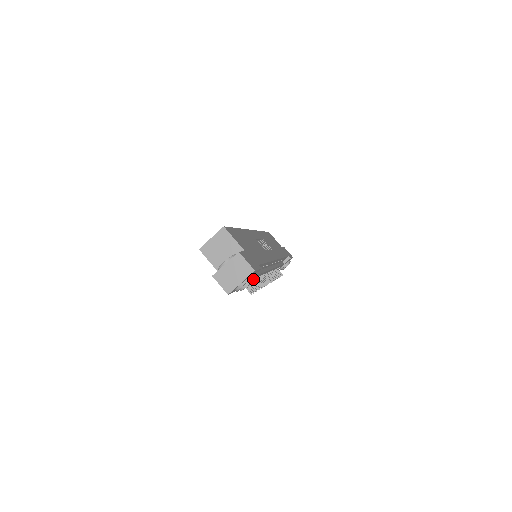
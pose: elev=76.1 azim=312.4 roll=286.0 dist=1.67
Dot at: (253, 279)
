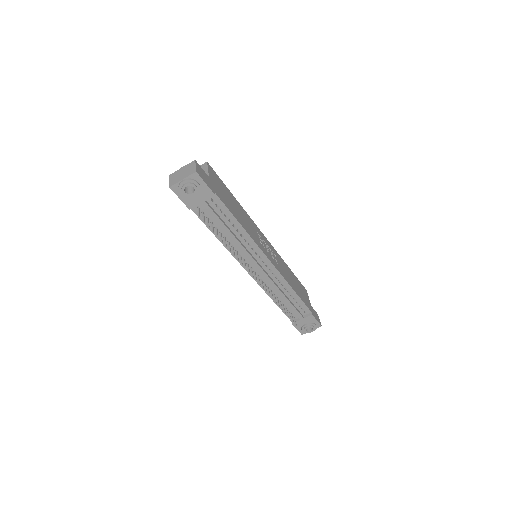
Dot at: (196, 185)
